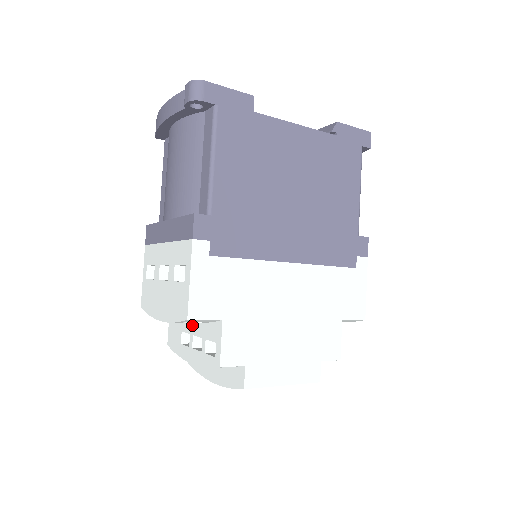
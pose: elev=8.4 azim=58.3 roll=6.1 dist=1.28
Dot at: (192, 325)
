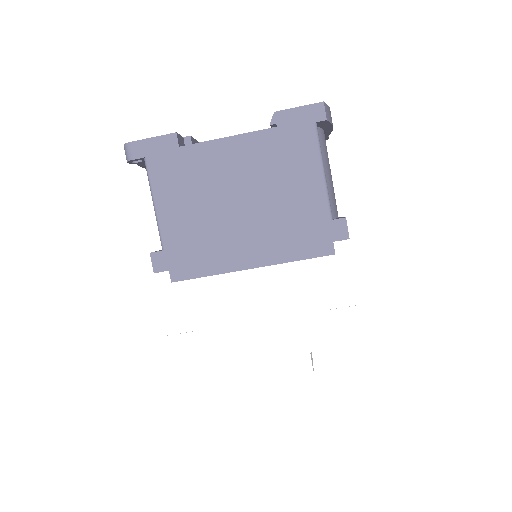
Dot at: occluded
